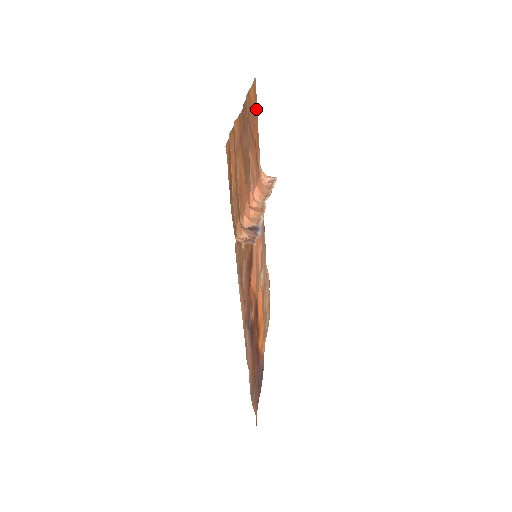
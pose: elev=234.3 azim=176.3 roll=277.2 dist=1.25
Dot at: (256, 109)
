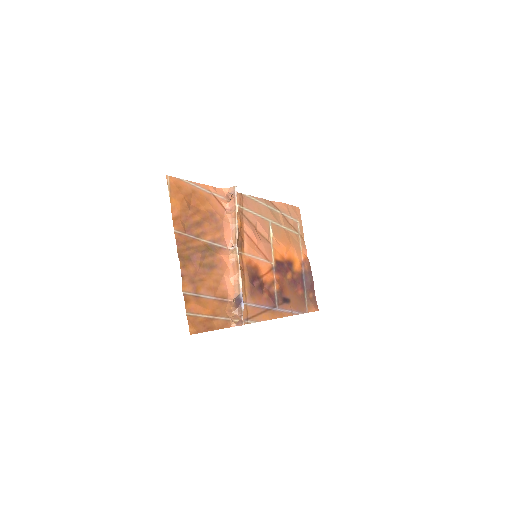
Dot at: (185, 196)
